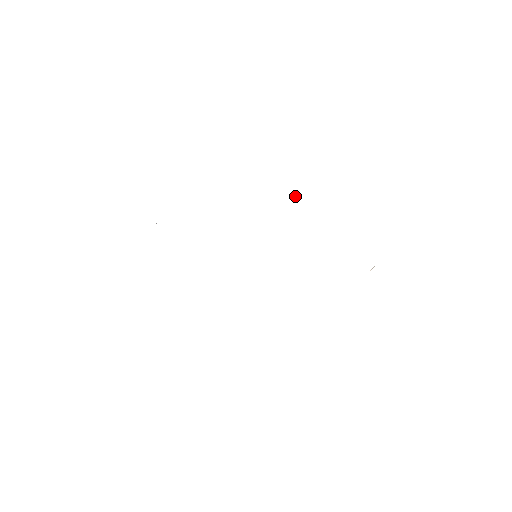
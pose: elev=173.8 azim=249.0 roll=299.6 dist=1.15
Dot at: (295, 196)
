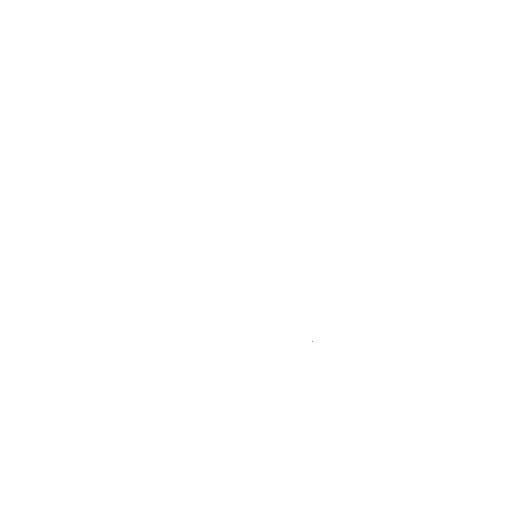
Dot at: occluded
